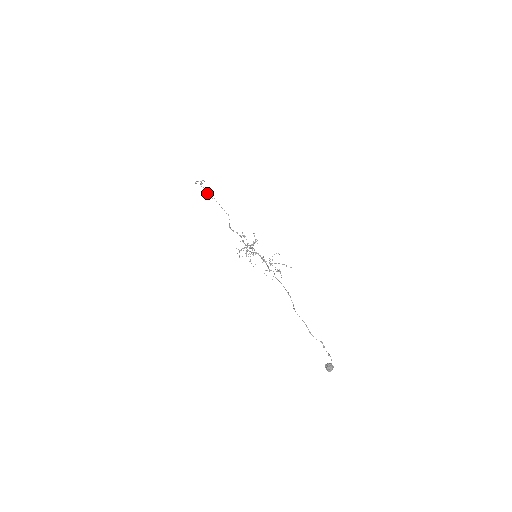
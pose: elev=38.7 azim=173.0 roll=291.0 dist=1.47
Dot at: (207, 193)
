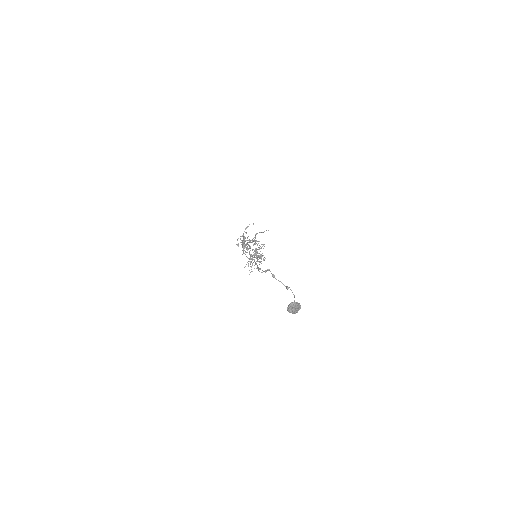
Dot at: (247, 248)
